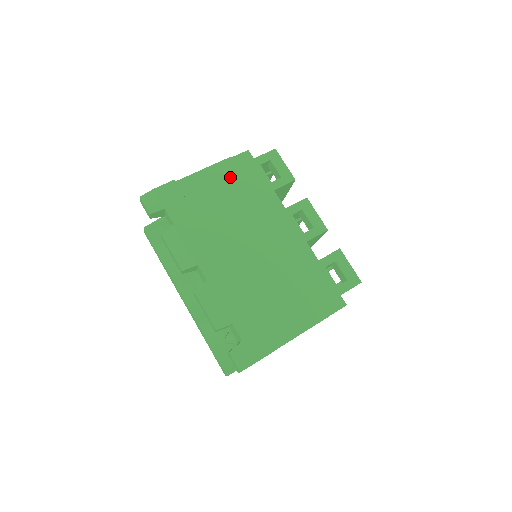
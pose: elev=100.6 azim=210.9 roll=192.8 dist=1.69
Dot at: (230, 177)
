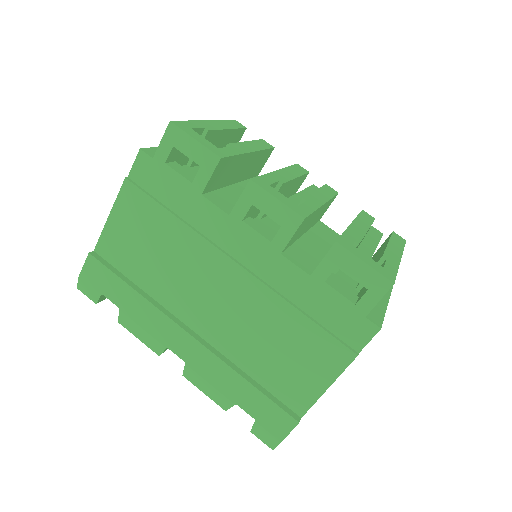
Dot at: (140, 209)
